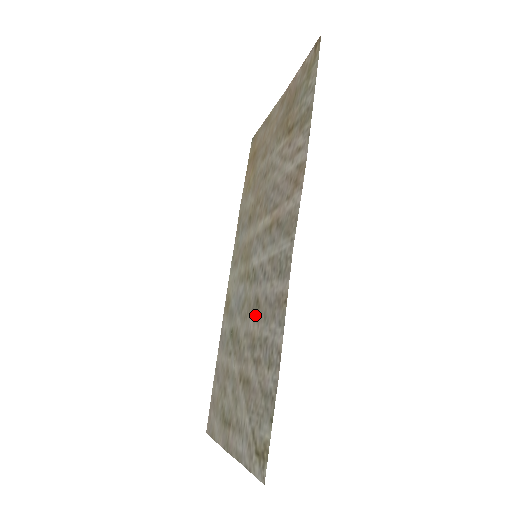
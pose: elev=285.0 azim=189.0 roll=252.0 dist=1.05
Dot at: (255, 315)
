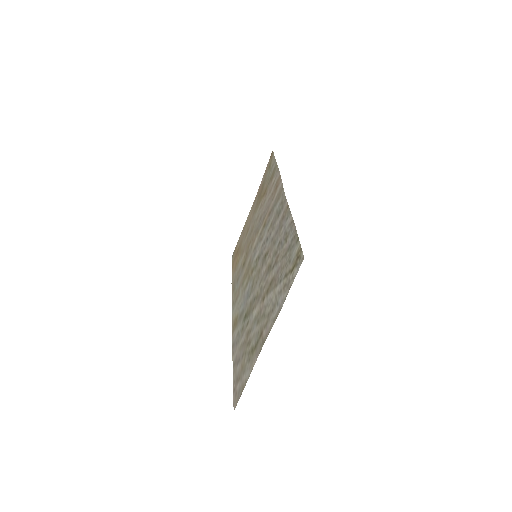
Dot at: (266, 260)
